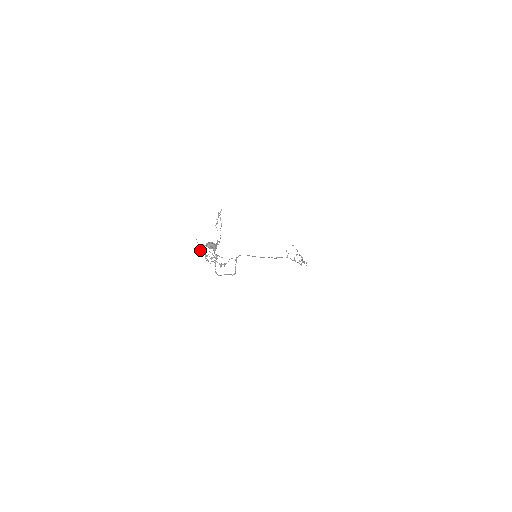
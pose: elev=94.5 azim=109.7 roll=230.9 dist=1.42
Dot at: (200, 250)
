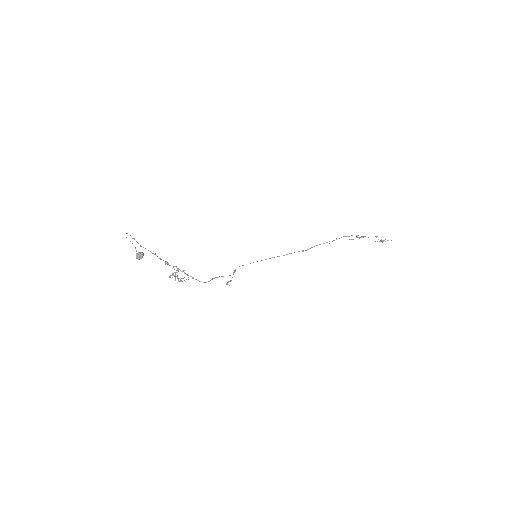
Dot at: (175, 279)
